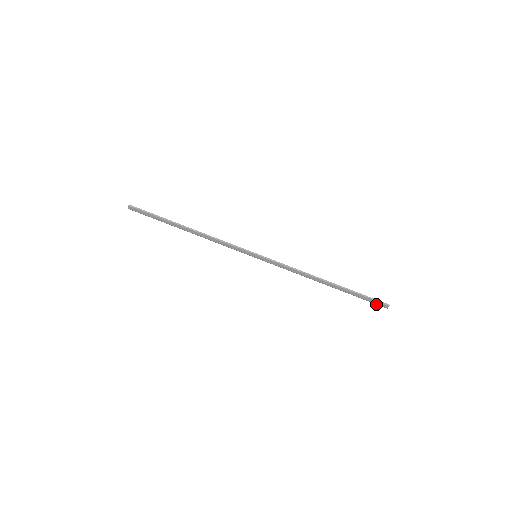
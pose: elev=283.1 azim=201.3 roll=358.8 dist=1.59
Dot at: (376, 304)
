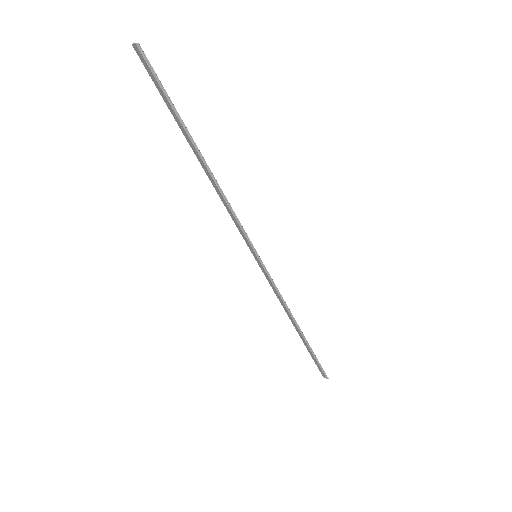
Dot at: (318, 367)
